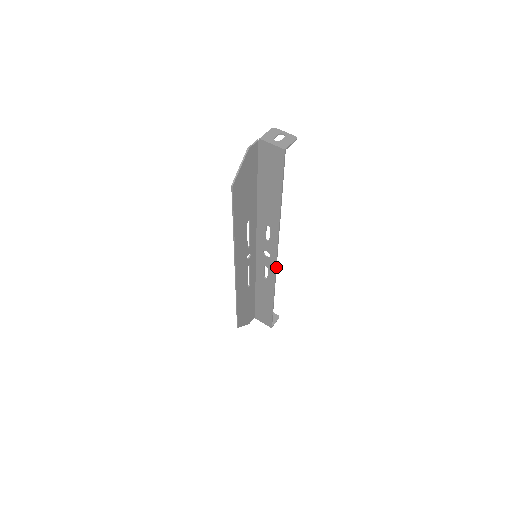
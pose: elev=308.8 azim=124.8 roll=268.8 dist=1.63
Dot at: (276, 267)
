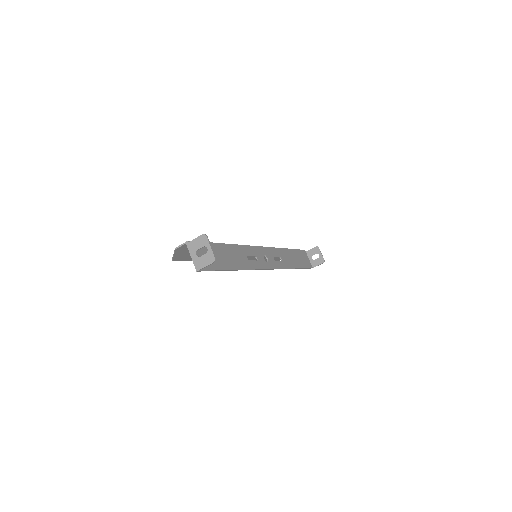
Dot at: occluded
